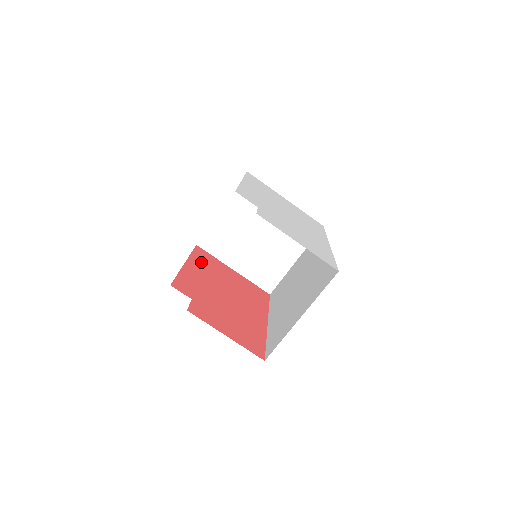
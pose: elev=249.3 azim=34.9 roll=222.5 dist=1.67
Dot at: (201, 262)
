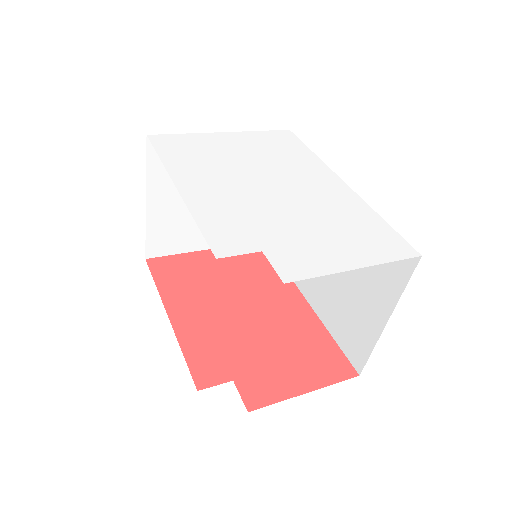
Dot at: (177, 287)
